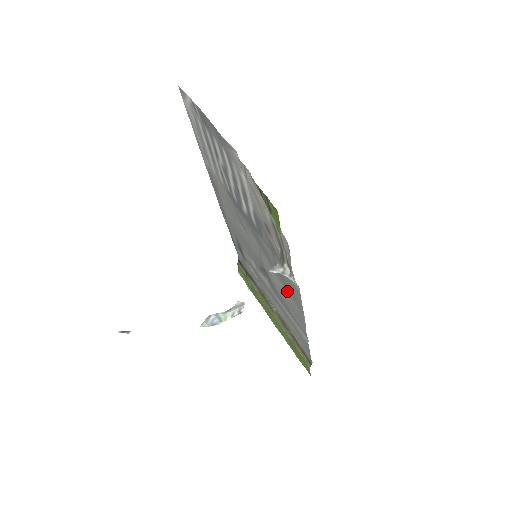
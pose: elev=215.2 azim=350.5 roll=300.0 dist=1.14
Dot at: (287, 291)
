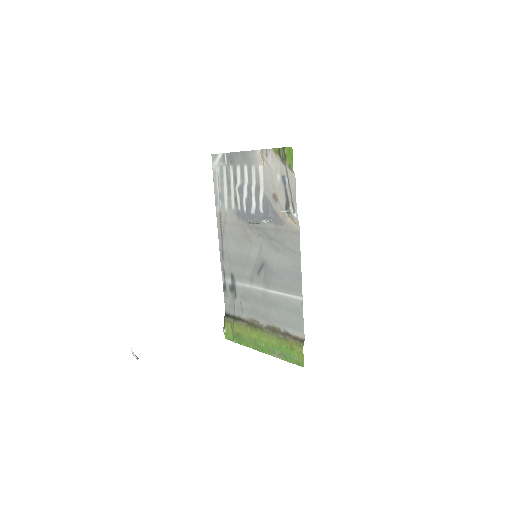
Dot at: (285, 255)
